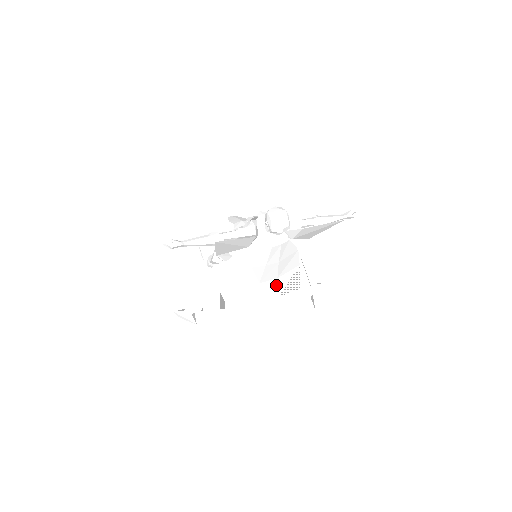
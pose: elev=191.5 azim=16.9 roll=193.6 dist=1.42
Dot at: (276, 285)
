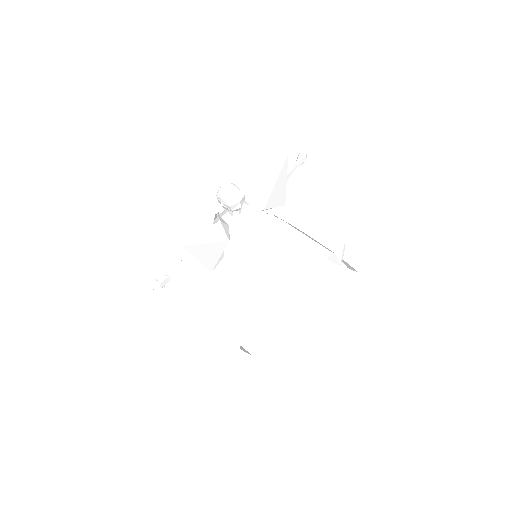
Dot at: (297, 270)
